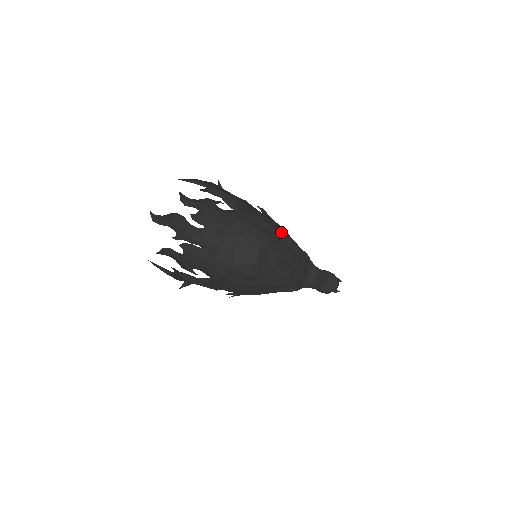
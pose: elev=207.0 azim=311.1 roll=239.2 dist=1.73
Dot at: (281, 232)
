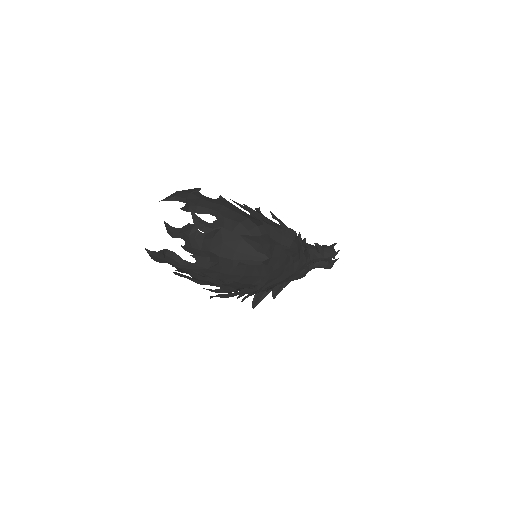
Dot at: occluded
